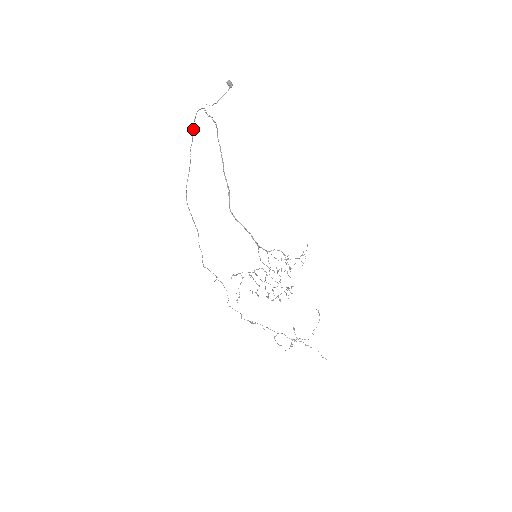
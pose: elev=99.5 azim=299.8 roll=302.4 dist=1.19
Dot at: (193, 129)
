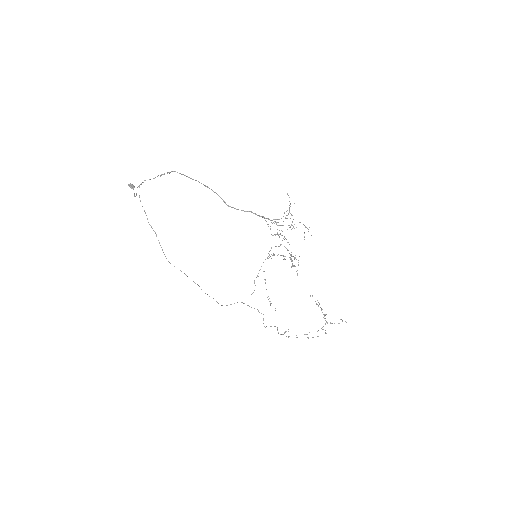
Dot at: (142, 206)
